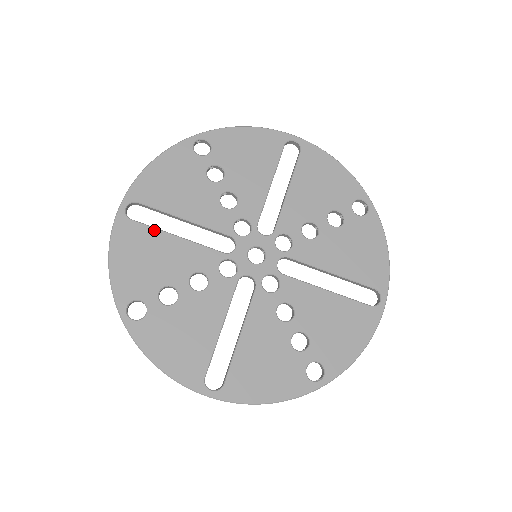
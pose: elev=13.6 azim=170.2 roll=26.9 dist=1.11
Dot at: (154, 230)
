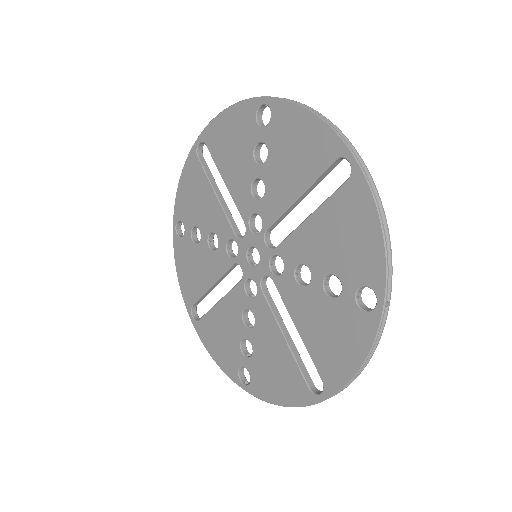
Dot at: (209, 313)
